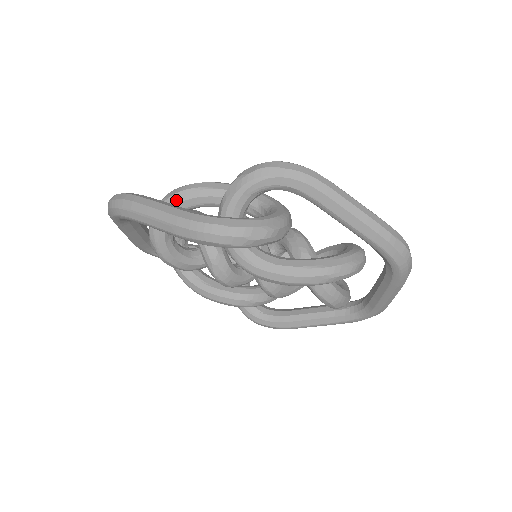
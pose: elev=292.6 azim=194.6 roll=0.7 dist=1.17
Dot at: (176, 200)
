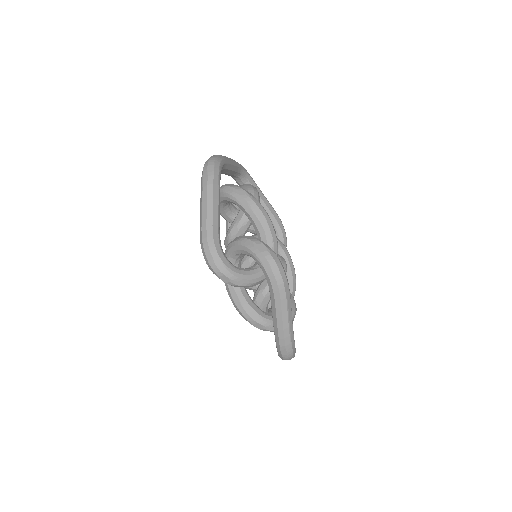
Dot at: (237, 199)
